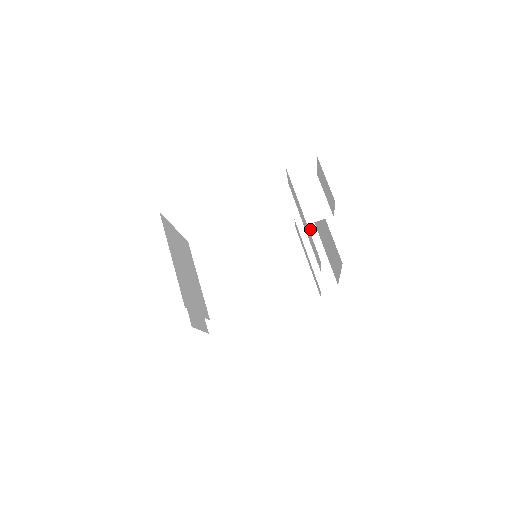
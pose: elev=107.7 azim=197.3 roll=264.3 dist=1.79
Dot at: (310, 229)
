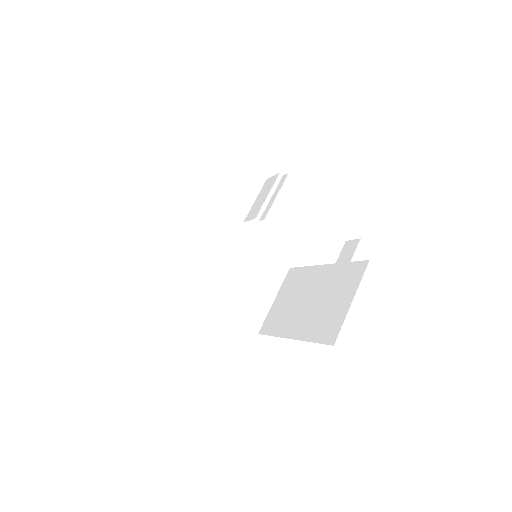
Dot at: (347, 257)
